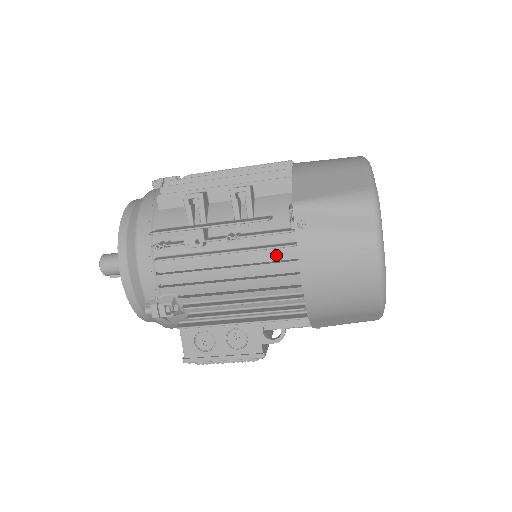
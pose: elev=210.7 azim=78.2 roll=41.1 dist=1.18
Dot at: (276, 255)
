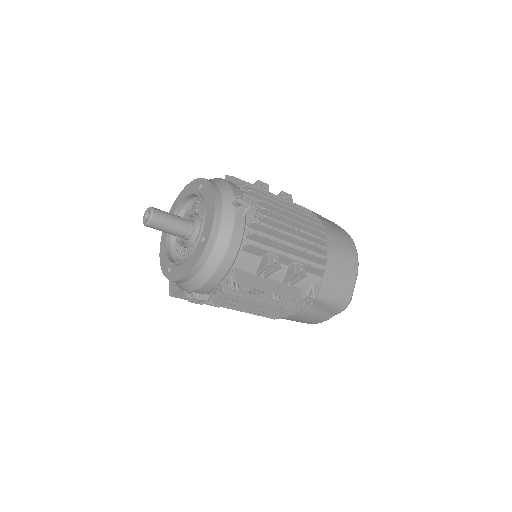
Dot at: occluded
